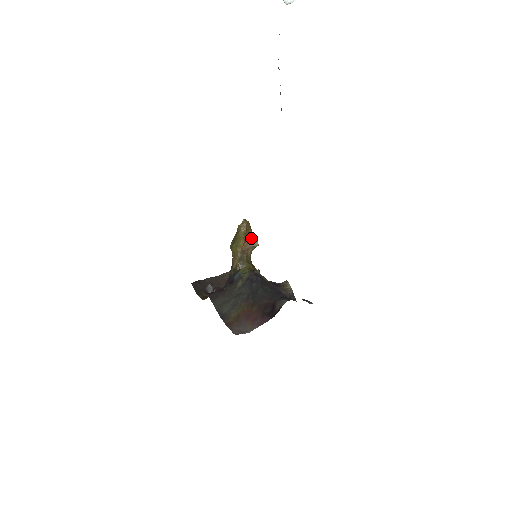
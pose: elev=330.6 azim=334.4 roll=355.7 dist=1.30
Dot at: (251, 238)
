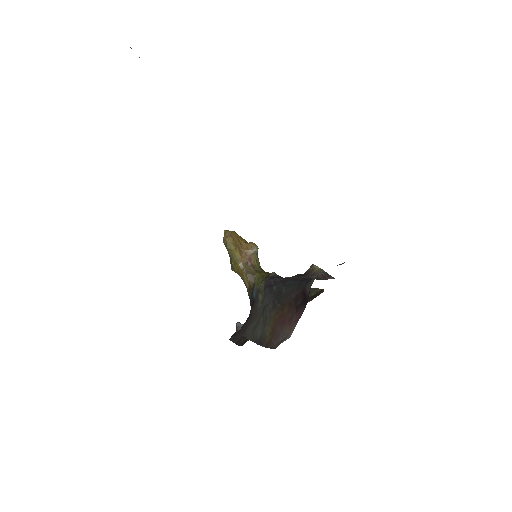
Dot at: (246, 246)
